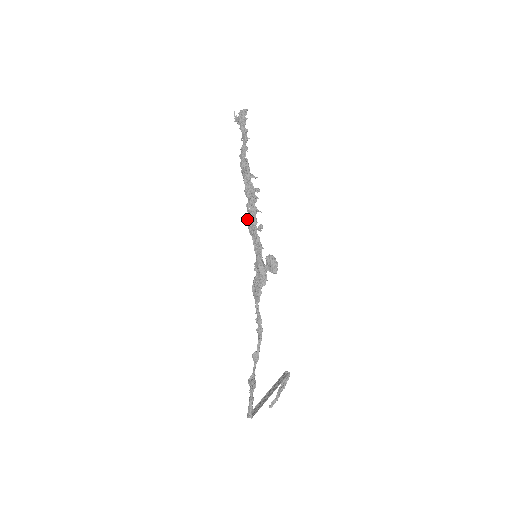
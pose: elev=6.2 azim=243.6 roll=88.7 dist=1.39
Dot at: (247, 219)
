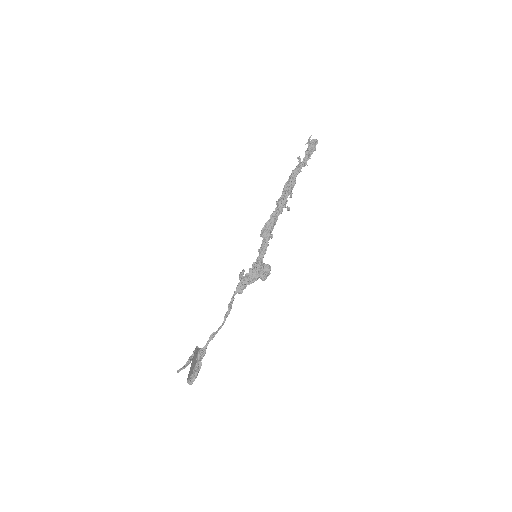
Dot at: (267, 223)
